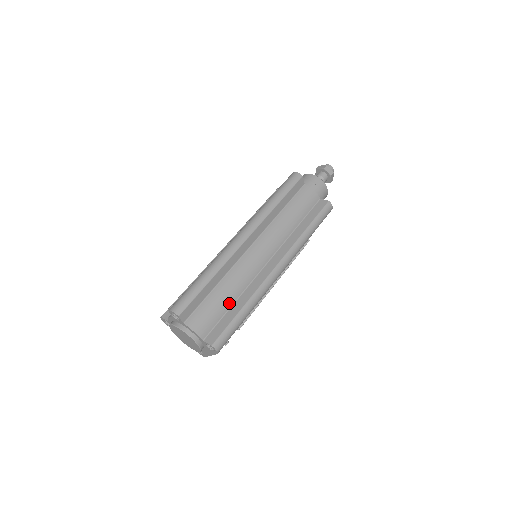
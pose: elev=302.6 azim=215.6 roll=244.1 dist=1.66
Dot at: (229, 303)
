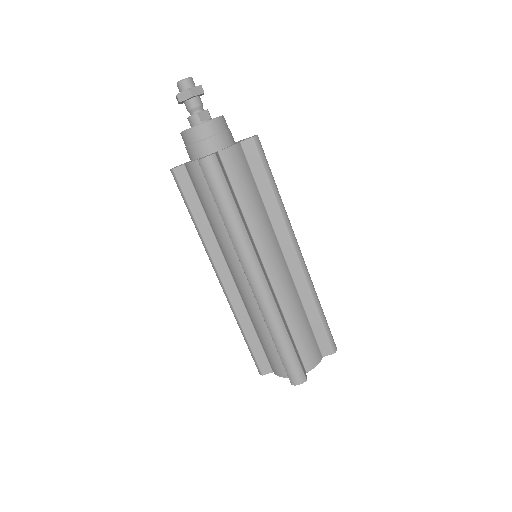
Dot at: (306, 320)
